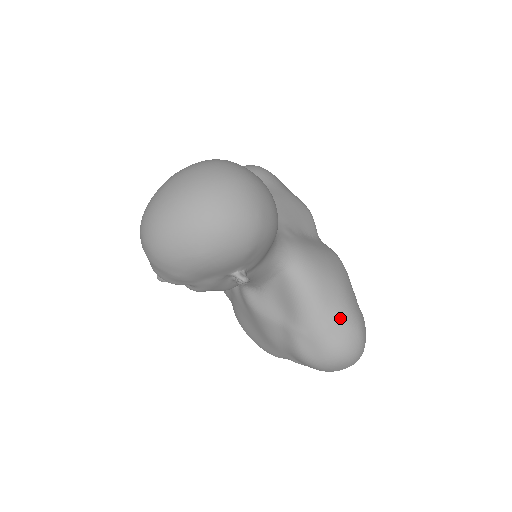
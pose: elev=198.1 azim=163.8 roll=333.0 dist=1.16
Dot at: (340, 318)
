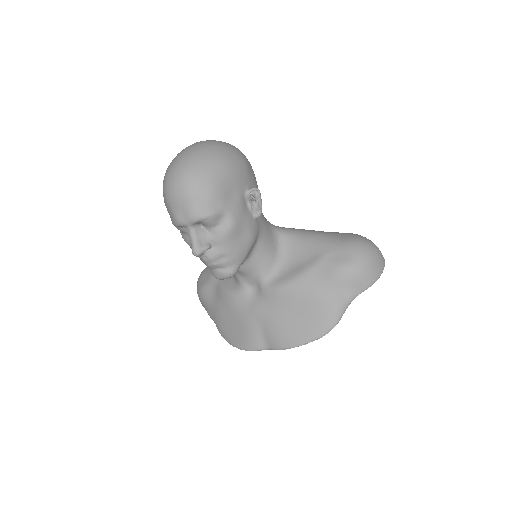
Dot at: (342, 233)
